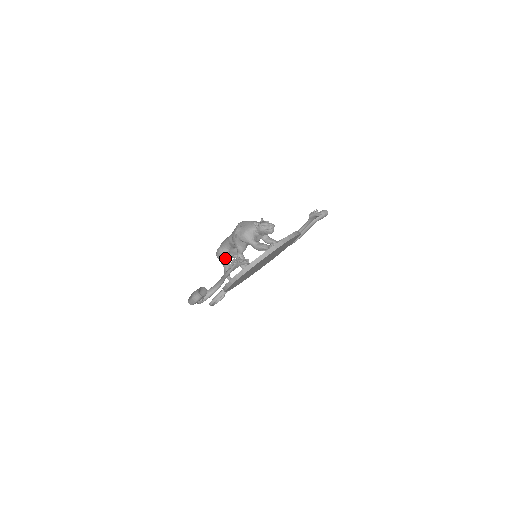
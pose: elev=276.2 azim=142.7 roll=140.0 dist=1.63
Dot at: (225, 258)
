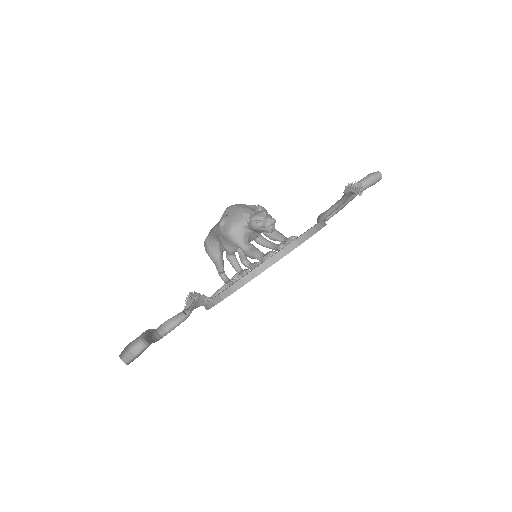
Dot at: (214, 254)
